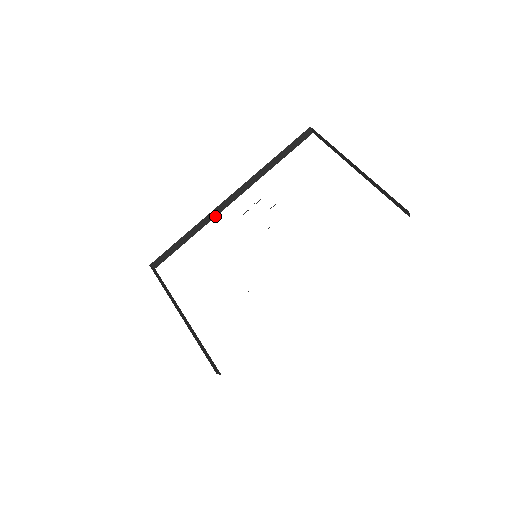
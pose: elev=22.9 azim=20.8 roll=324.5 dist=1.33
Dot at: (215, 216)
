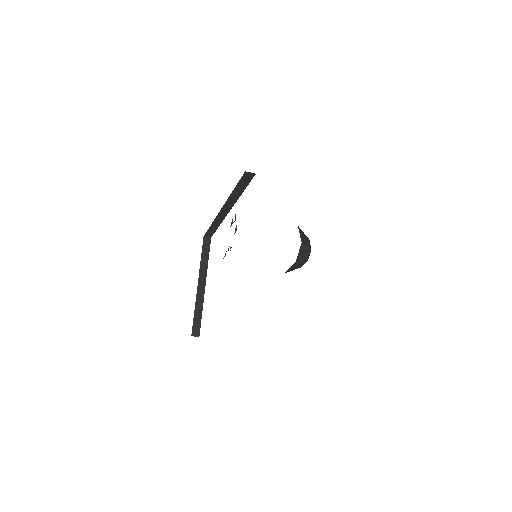
Dot at: (224, 218)
